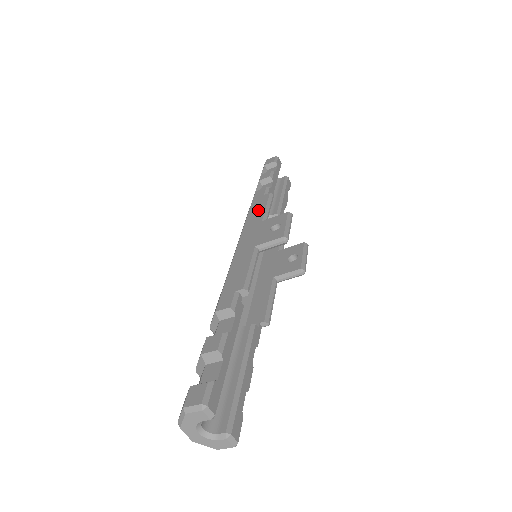
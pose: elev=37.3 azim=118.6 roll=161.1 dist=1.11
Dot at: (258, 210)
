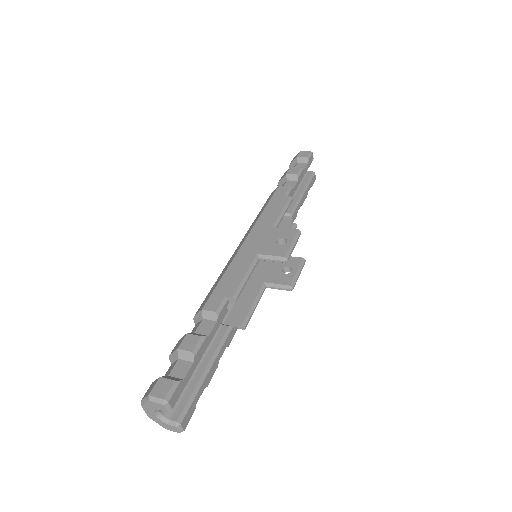
Dot at: (273, 211)
